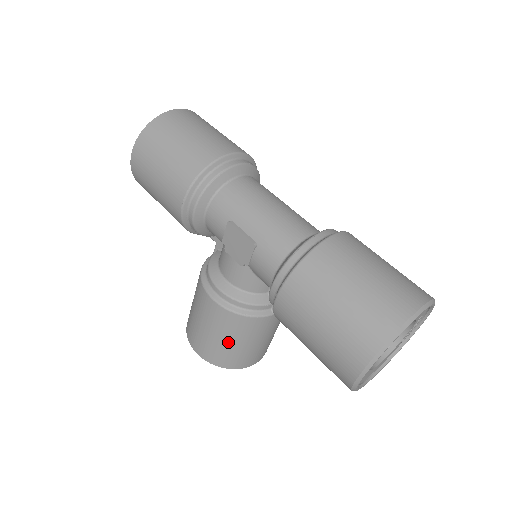
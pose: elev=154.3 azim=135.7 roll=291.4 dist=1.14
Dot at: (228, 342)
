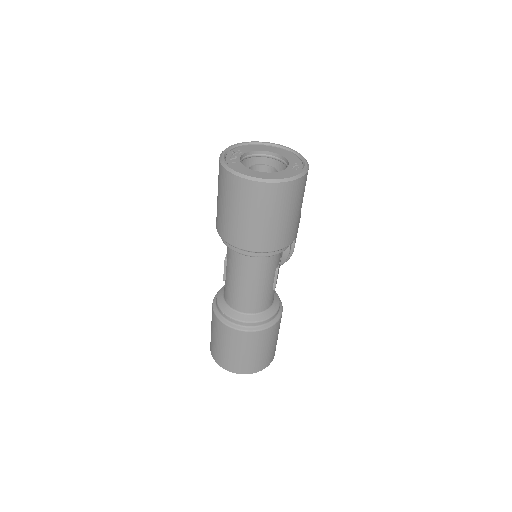
Dot at: occluded
